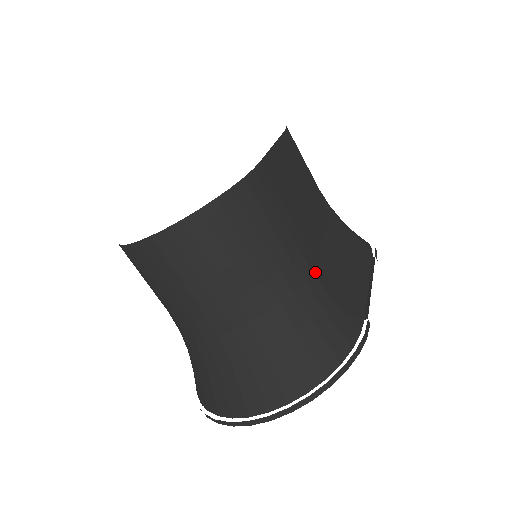
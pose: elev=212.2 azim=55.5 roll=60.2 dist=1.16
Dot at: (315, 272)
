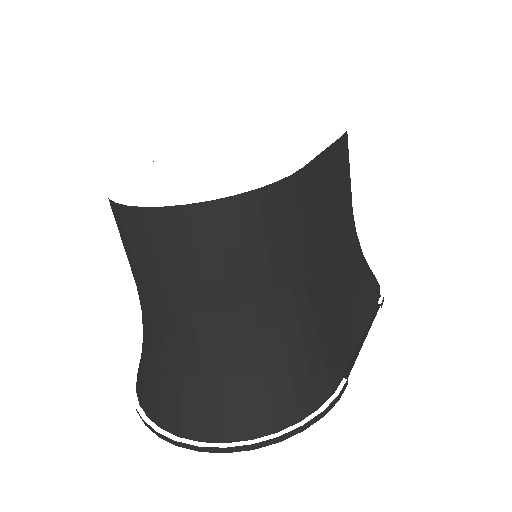
Dot at: (313, 310)
